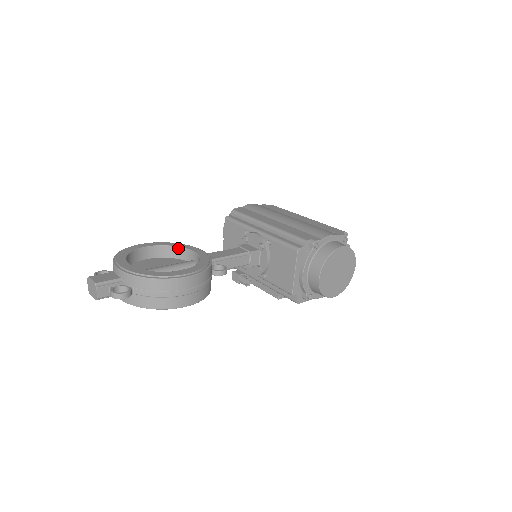
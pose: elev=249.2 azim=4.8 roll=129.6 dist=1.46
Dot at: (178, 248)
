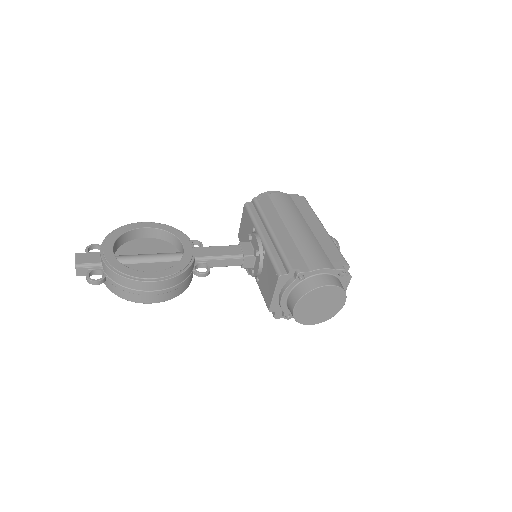
Dot at: (173, 236)
